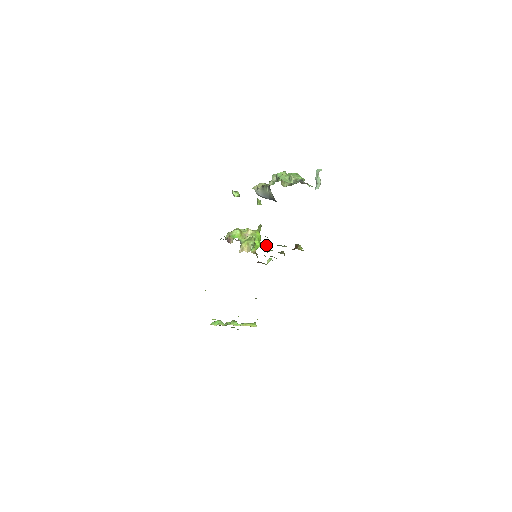
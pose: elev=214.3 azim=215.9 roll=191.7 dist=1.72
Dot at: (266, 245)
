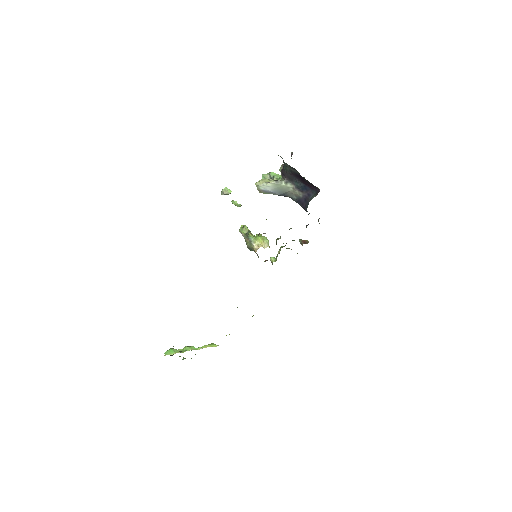
Dot at: occluded
